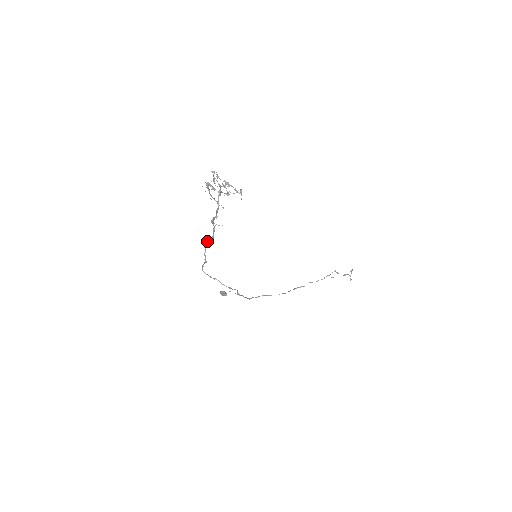
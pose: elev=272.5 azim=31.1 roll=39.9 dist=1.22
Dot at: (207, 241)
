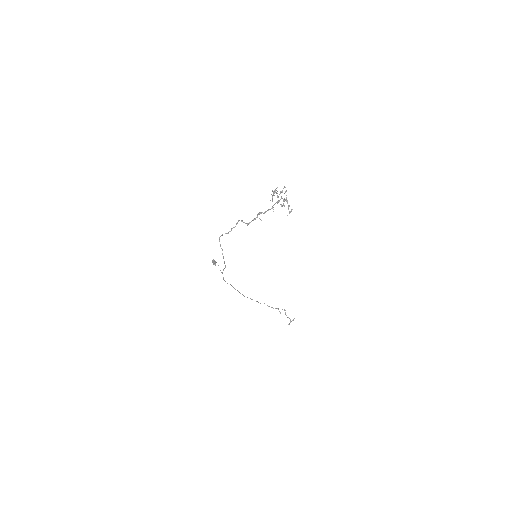
Dot at: (243, 222)
